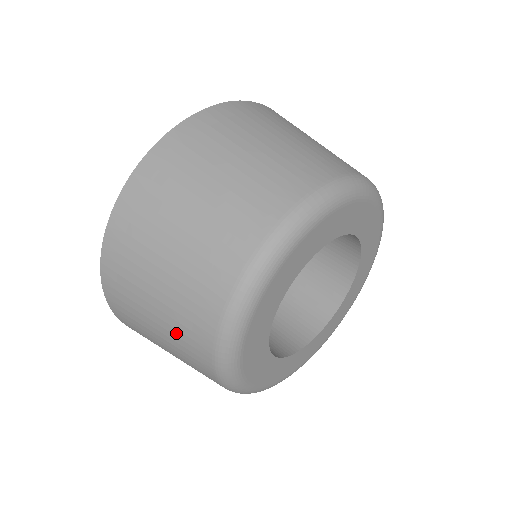
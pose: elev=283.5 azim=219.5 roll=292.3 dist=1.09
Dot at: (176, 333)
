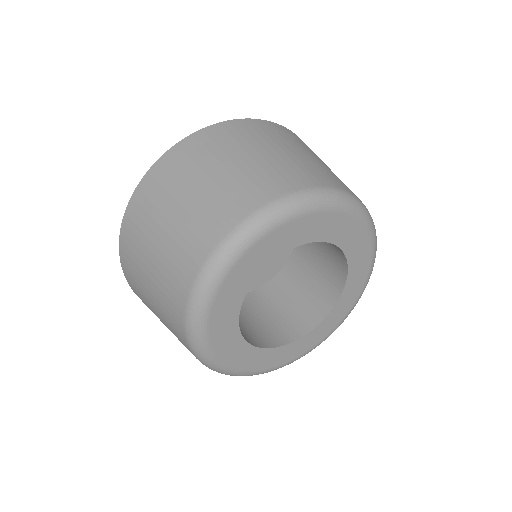
Dot at: (179, 240)
